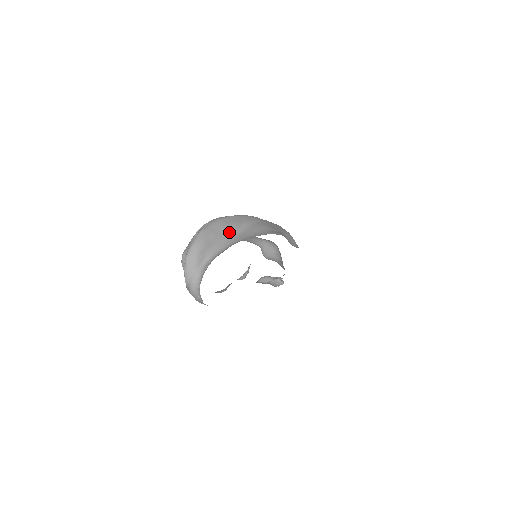
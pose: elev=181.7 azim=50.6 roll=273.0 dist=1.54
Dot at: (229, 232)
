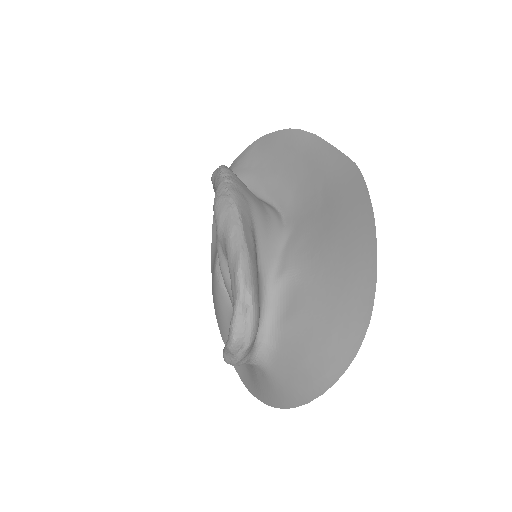
Dot at: (257, 263)
